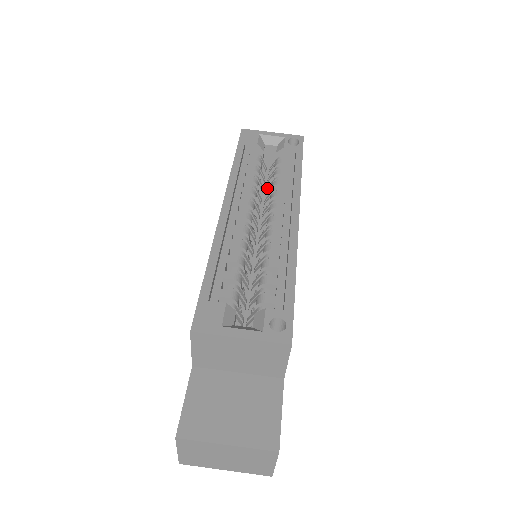
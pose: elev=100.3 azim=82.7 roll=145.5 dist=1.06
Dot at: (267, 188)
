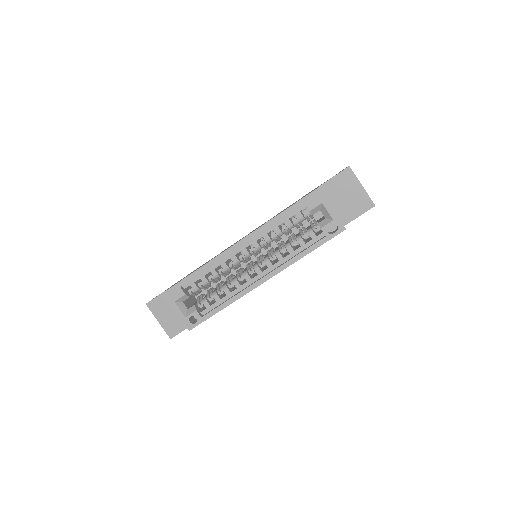
Dot at: (292, 235)
